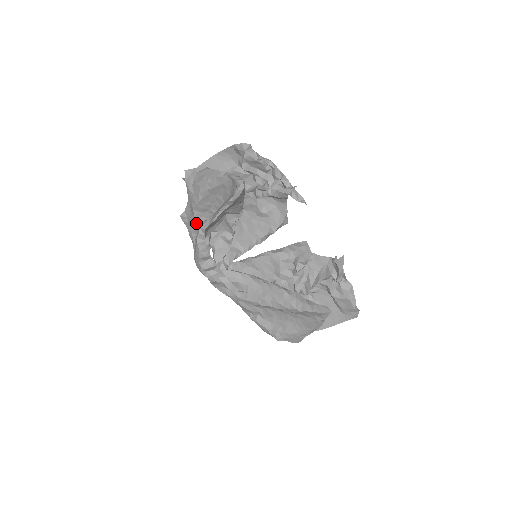
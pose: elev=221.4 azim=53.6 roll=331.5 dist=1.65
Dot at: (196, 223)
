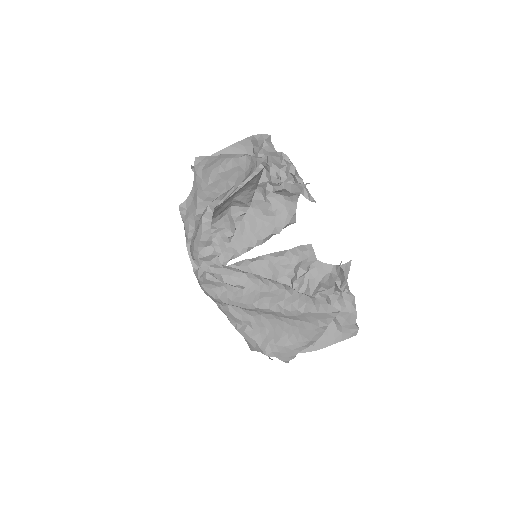
Dot at: (197, 213)
